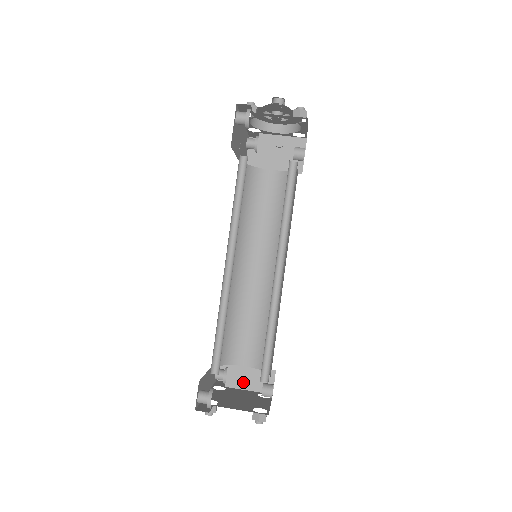
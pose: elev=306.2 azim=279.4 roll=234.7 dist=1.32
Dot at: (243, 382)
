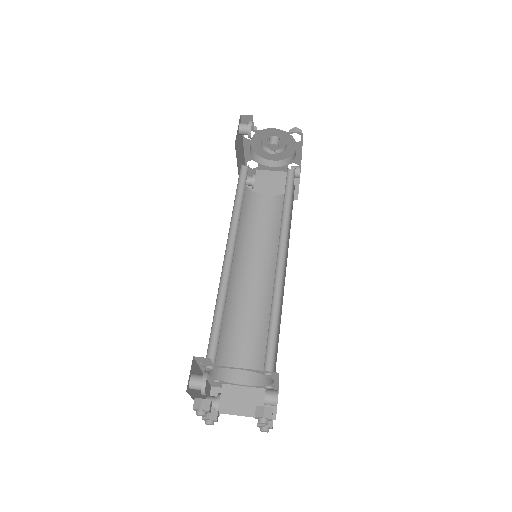
Dot at: (240, 406)
